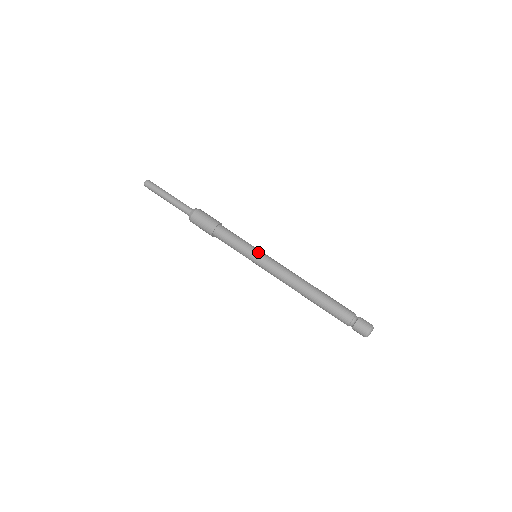
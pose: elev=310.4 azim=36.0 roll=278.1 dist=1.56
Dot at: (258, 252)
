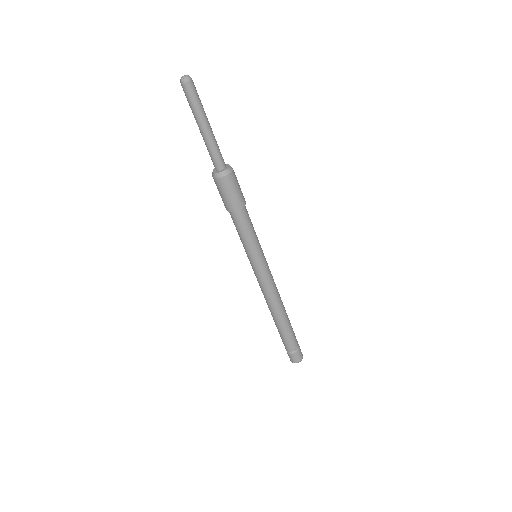
Dot at: (260, 260)
